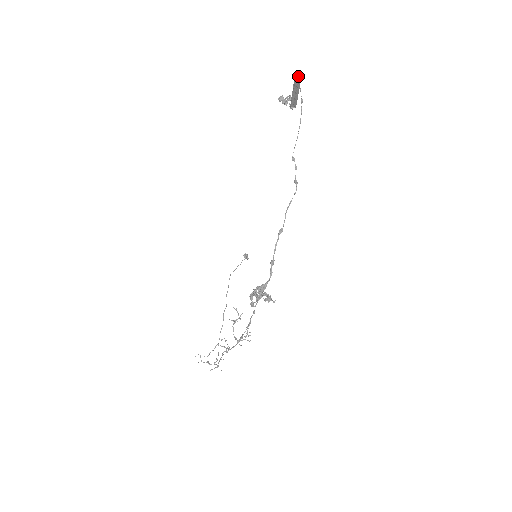
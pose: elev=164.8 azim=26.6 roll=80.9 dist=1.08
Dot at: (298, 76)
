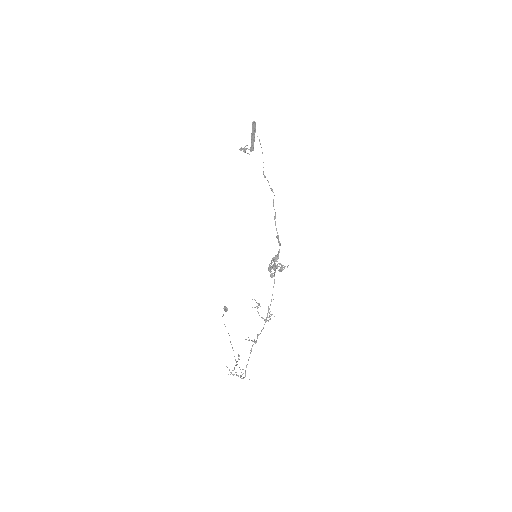
Dot at: (254, 125)
